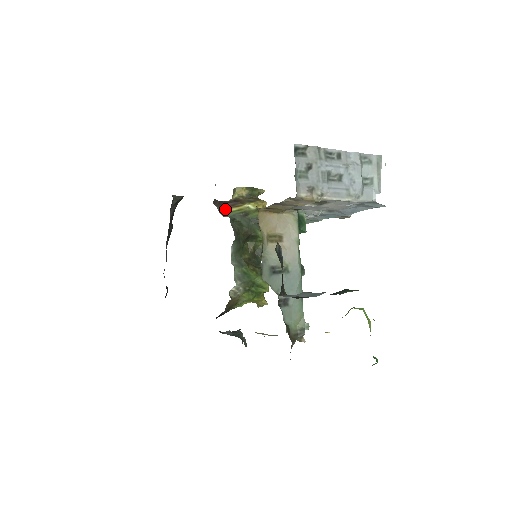
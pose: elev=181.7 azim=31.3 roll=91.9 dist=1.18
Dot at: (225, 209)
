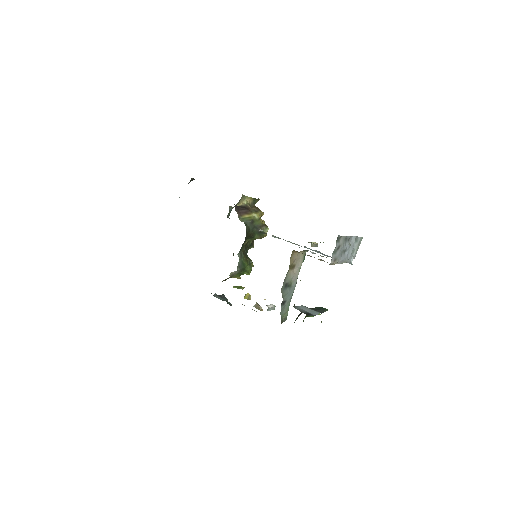
Dot at: (241, 215)
